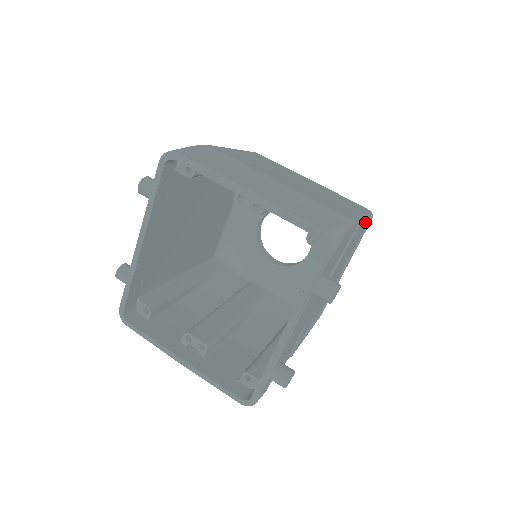
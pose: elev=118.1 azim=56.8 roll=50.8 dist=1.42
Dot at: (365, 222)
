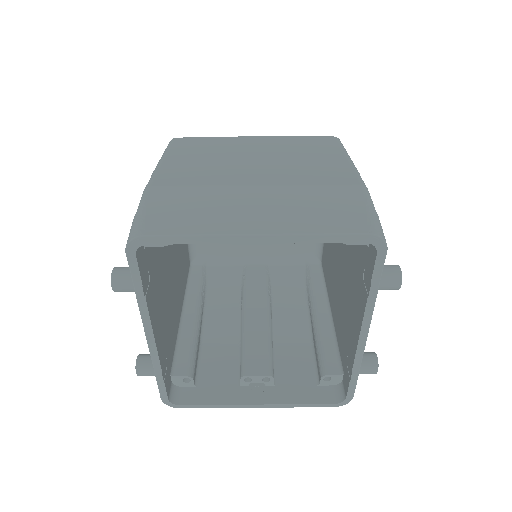
Dot at: occluded
